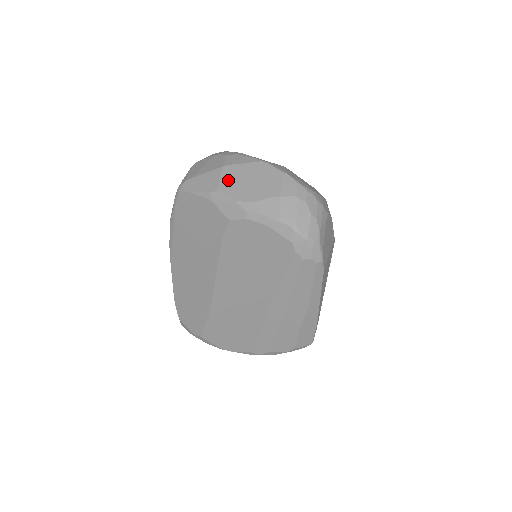
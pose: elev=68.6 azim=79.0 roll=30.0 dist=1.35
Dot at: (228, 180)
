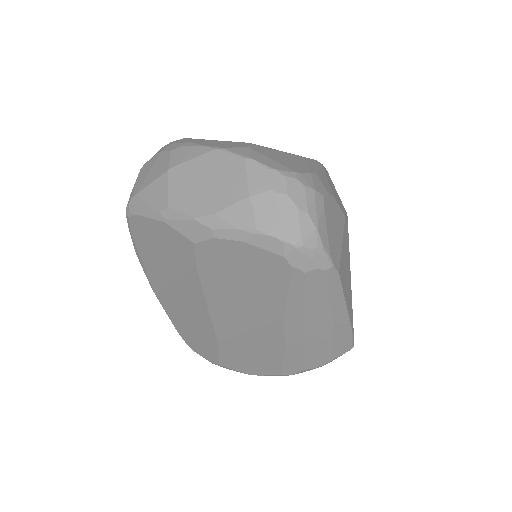
Dot at: (178, 189)
